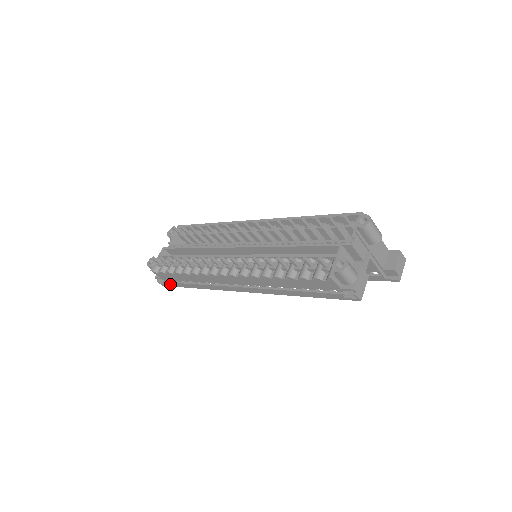
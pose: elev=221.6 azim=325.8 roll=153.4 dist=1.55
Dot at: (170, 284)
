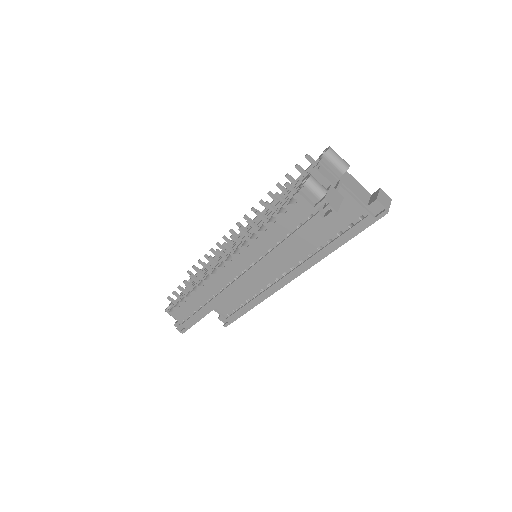
Dot at: (187, 325)
